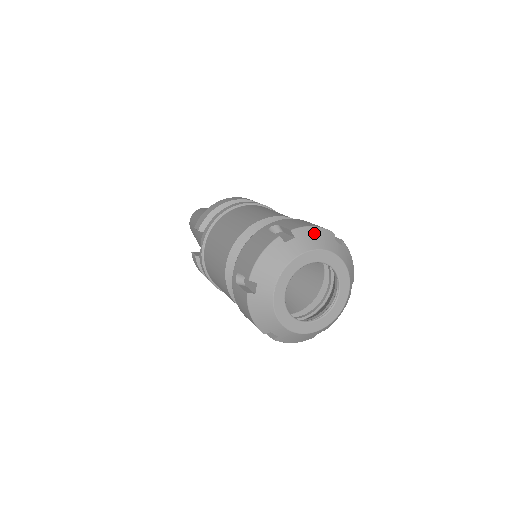
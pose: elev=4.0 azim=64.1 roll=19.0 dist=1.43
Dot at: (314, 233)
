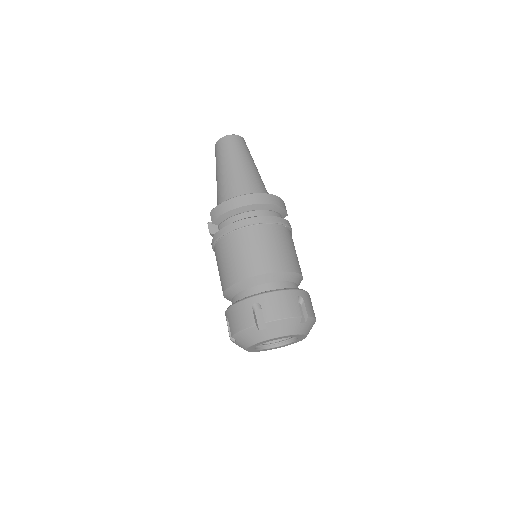
Dot at: (283, 324)
